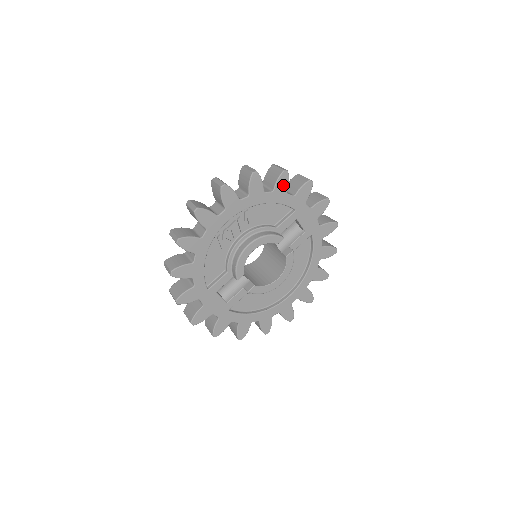
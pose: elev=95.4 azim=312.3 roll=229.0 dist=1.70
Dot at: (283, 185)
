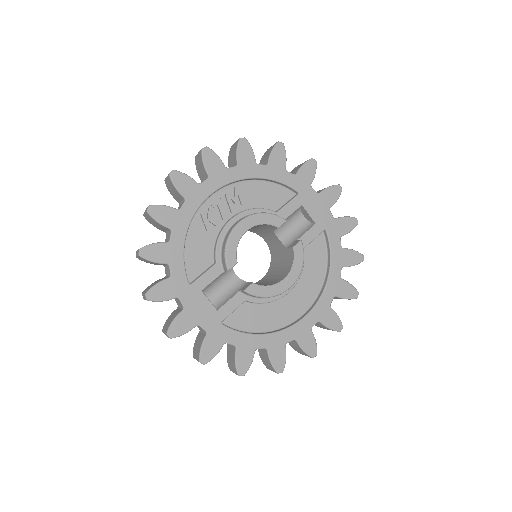
Dot at: (279, 159)
